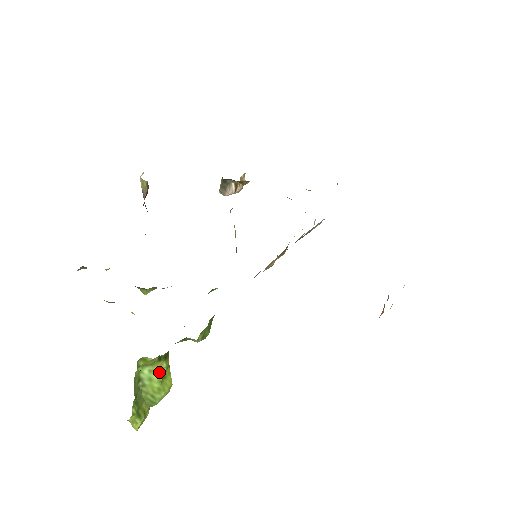
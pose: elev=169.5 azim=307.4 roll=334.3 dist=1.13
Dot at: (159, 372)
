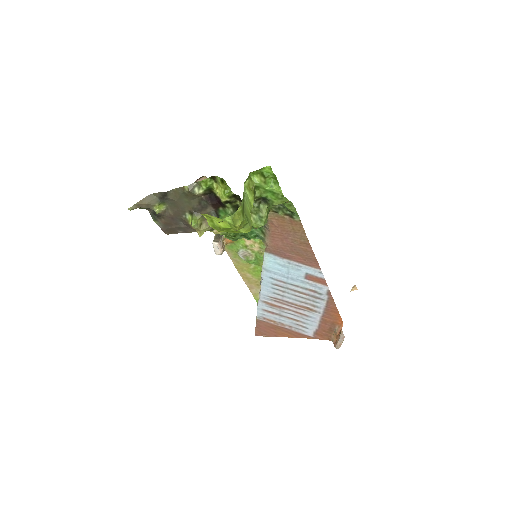
Dot at: (250, 204)
